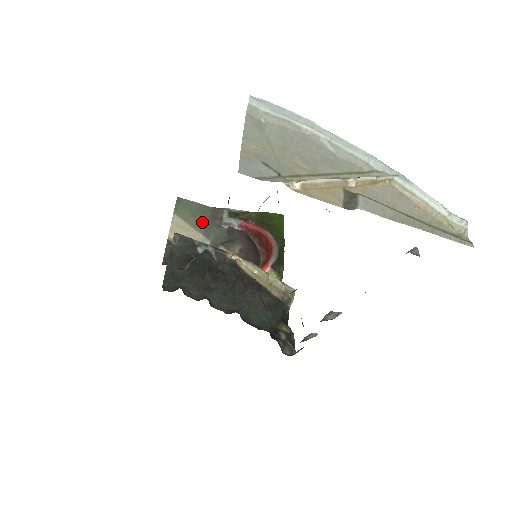
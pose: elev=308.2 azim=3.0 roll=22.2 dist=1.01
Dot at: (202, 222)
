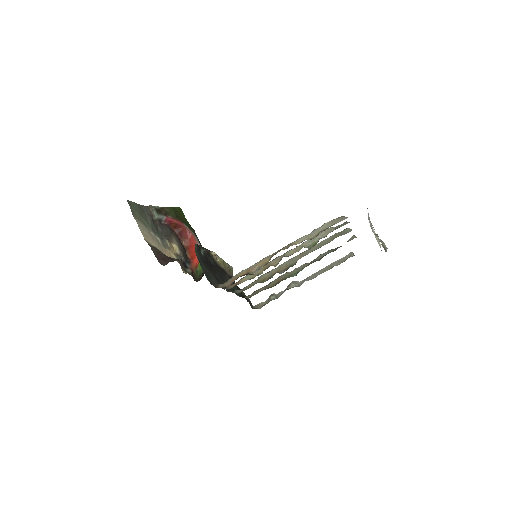
Dot at: (147, 221)
